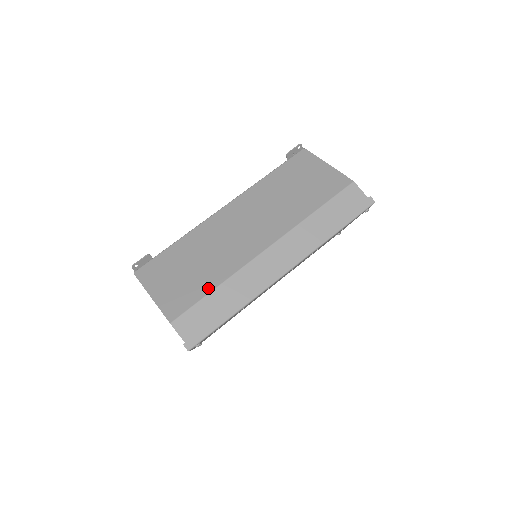
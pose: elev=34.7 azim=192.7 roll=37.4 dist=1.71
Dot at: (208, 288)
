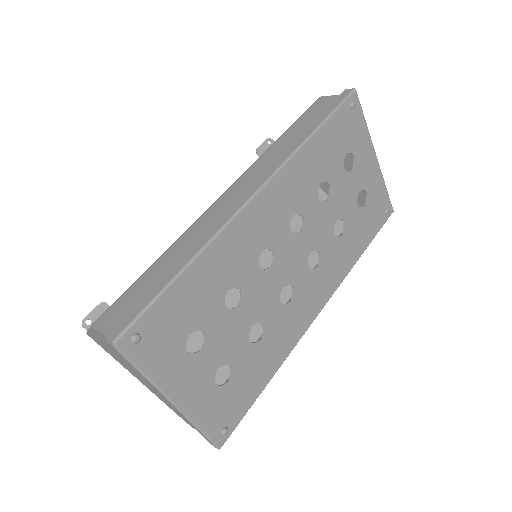
Dot at: (150, 266)
